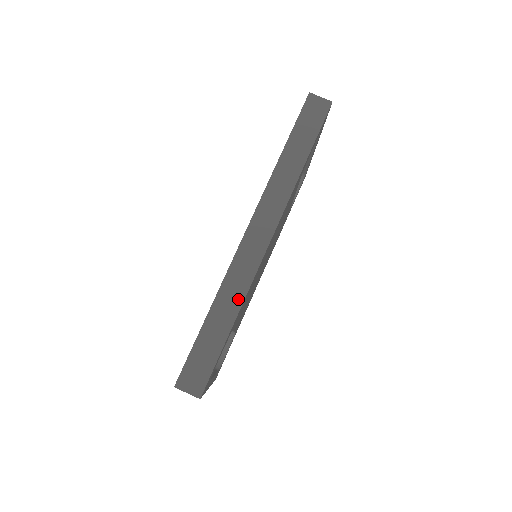
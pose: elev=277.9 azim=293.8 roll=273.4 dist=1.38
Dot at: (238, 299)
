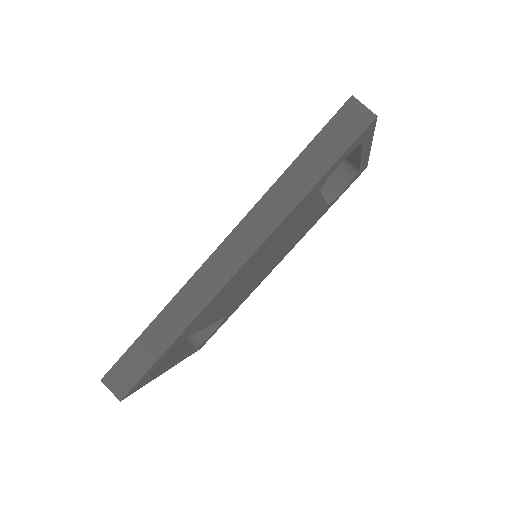
Dot at: (185, 319)
